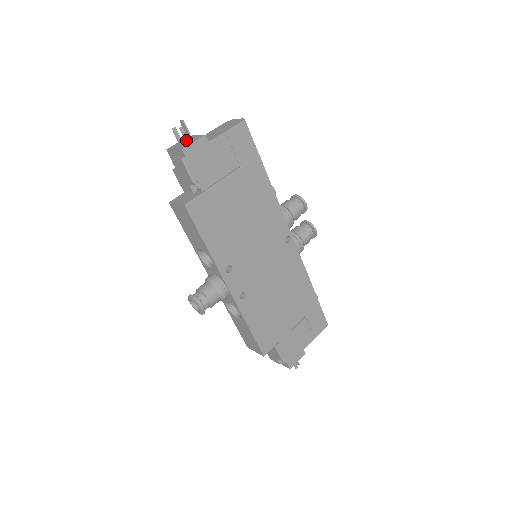
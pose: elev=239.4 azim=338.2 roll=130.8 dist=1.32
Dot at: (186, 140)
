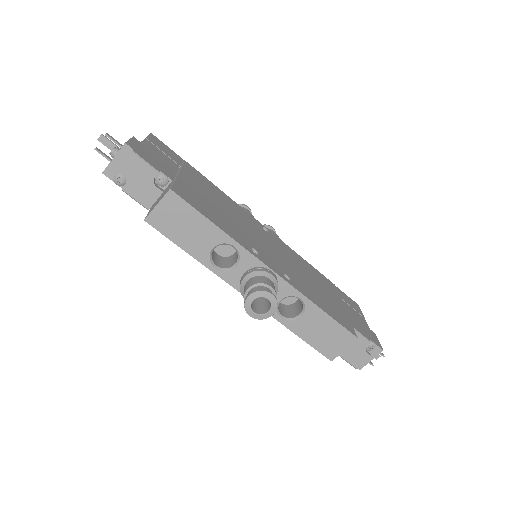
Dot at: (119, 145)
